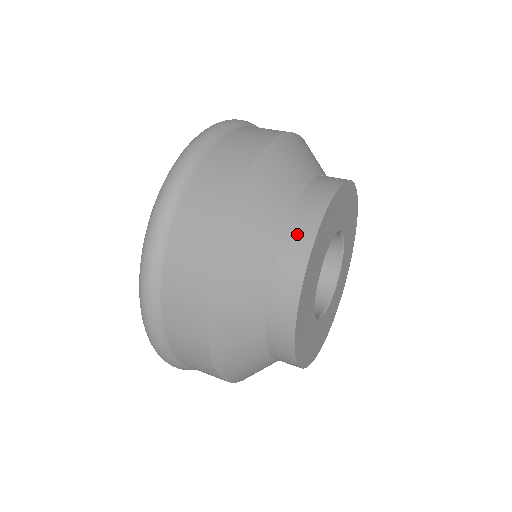
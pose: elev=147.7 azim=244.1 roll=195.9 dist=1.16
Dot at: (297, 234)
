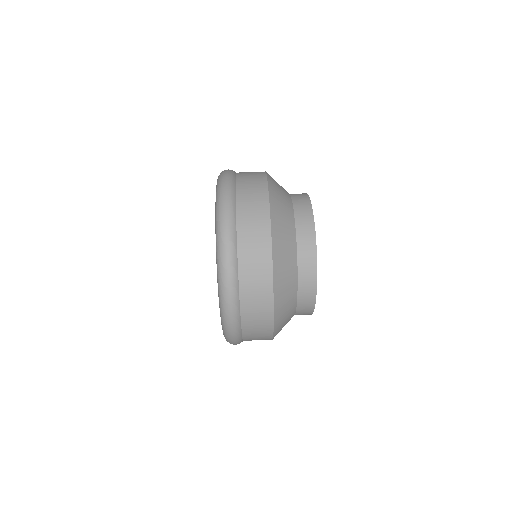
Dot at: (304, 228)
